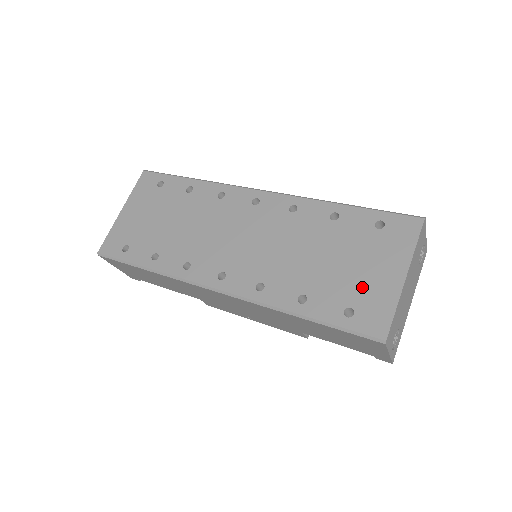
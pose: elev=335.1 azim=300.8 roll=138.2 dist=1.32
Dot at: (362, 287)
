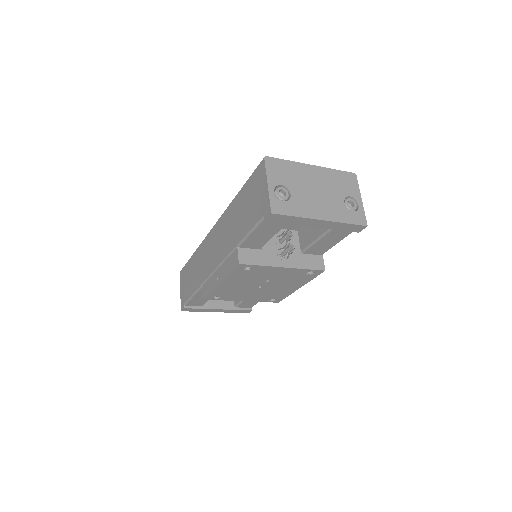
Dot at: occluded
